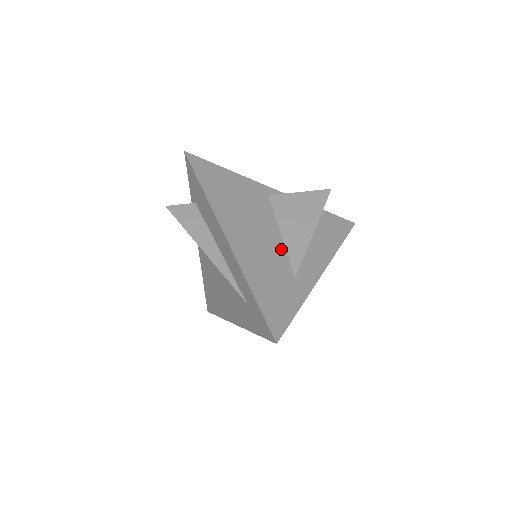
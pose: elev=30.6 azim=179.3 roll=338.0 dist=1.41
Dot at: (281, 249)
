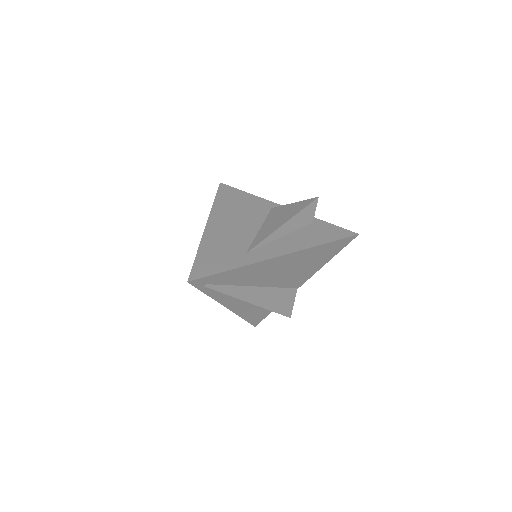
Dot at: (250, 237)
